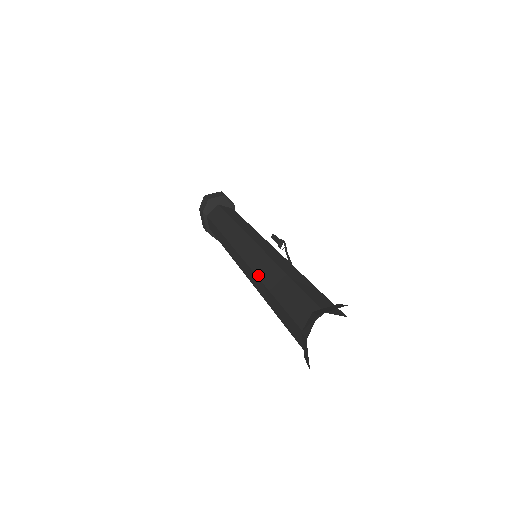
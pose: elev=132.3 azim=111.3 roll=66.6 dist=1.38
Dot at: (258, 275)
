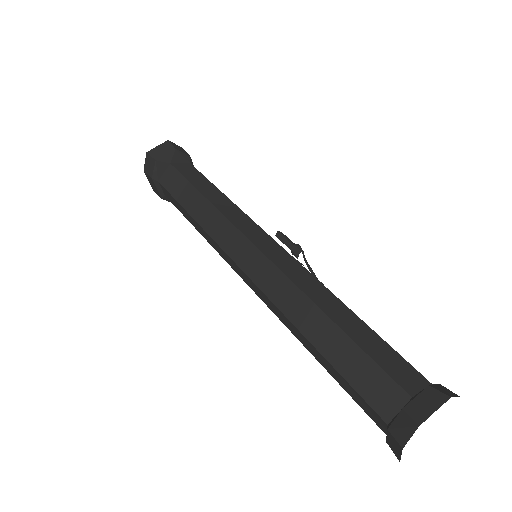
Dot at: (282, 310)
